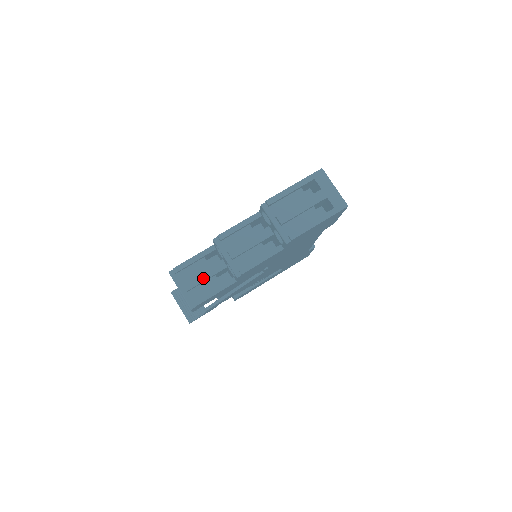
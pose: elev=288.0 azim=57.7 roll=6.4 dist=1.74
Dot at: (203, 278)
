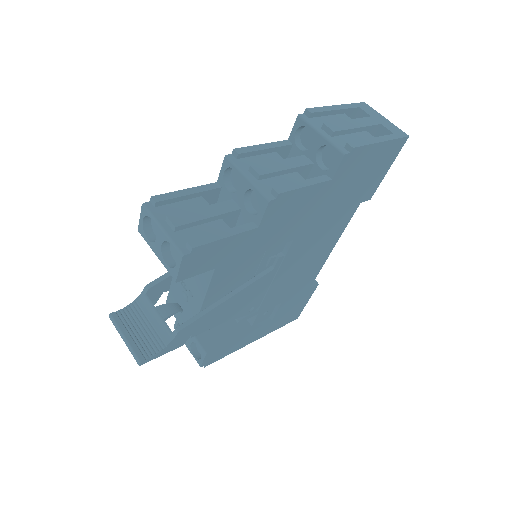
Dot at: (203, 215)
